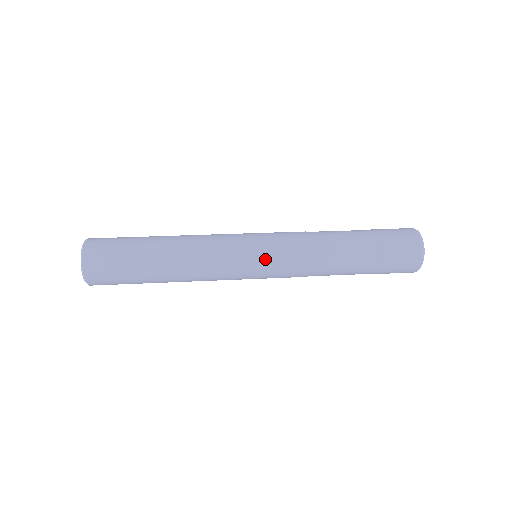
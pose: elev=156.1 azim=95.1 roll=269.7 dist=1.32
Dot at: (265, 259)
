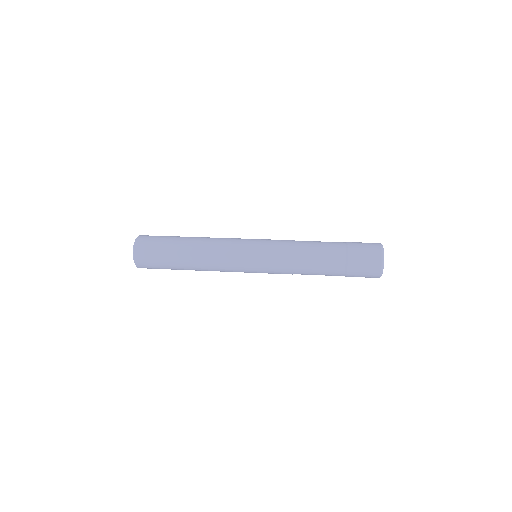
Dot at: (259, 261)
